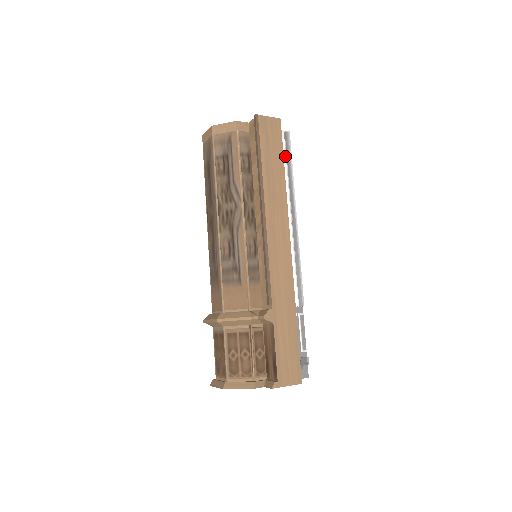
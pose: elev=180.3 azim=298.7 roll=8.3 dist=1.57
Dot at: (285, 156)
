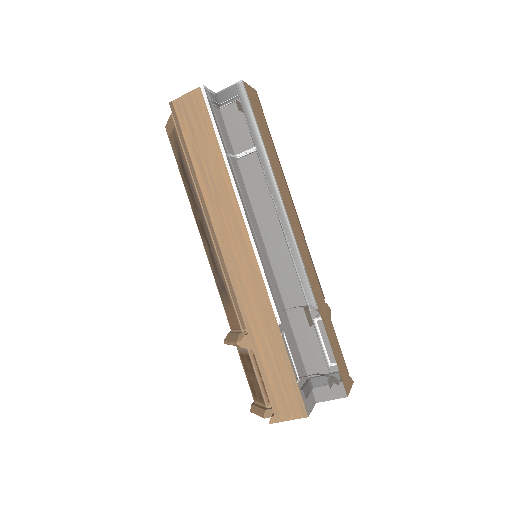
Dot at: (218, 134)
